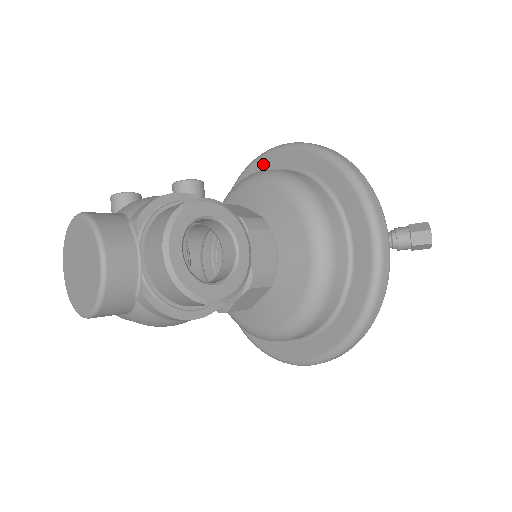
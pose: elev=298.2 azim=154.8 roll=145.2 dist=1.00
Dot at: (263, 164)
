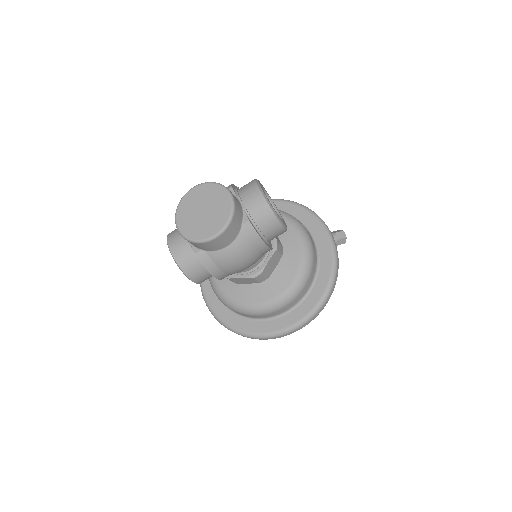
Dot at: occluded
